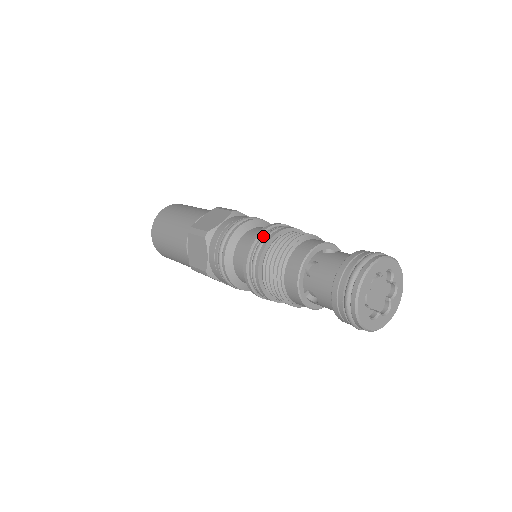
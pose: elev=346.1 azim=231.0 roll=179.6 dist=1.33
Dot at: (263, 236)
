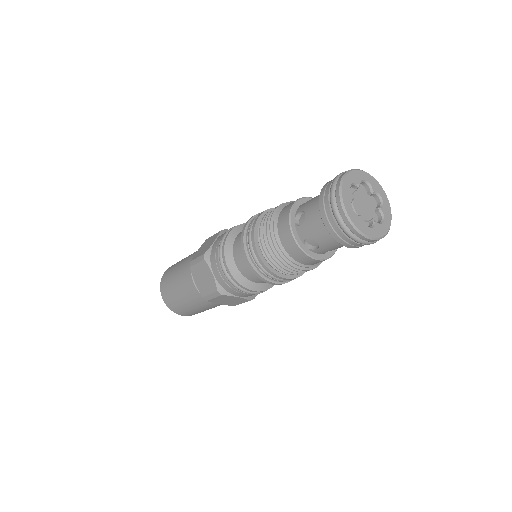
Dot at: (252, 260)
